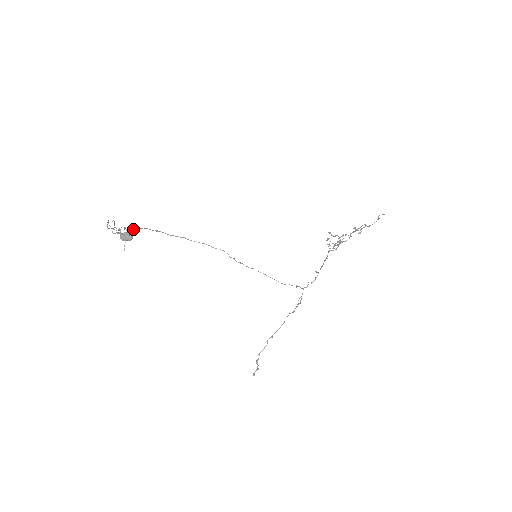
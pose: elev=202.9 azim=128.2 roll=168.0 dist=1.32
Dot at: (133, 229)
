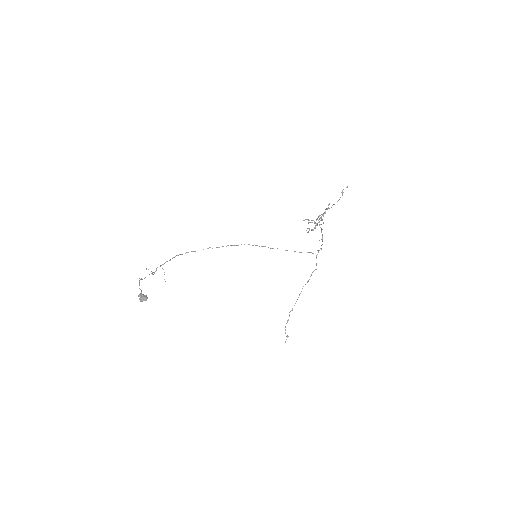
Dot at: occluded
